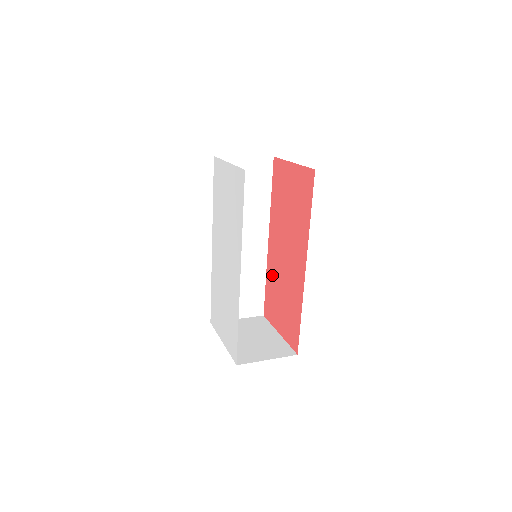
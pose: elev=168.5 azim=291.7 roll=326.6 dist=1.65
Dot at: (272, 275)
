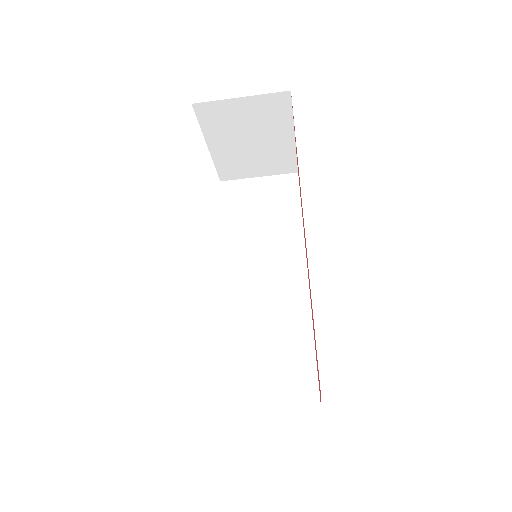
Dot at: occluded
